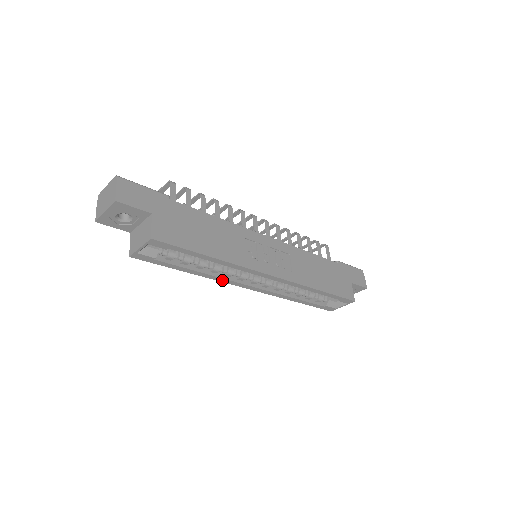
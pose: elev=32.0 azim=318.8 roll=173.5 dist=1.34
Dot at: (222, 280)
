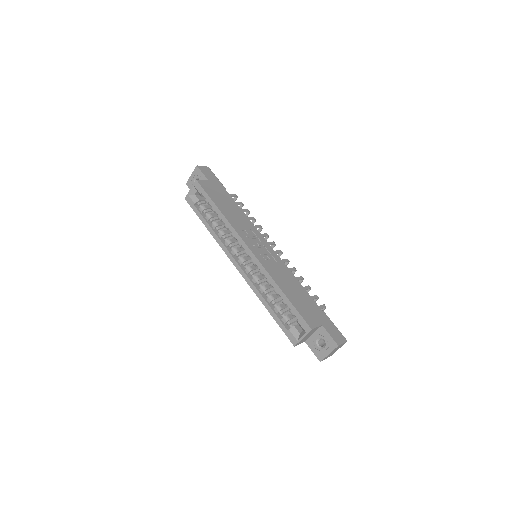
Dot at: (222, 245)
